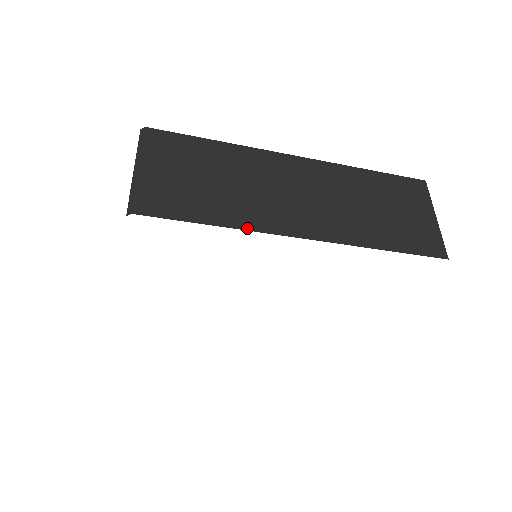
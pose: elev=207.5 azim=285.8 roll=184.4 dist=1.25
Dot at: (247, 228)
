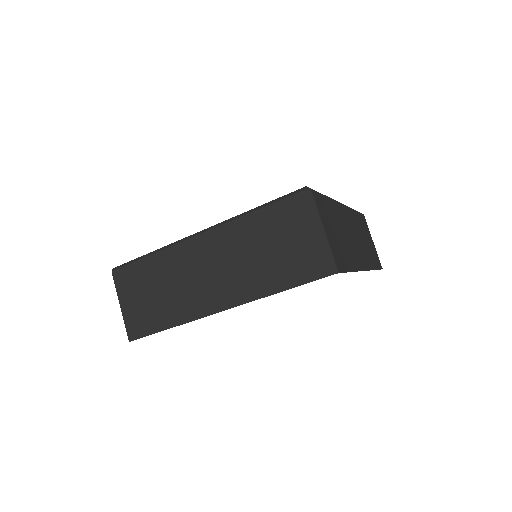
Dot at: (357, 270)
